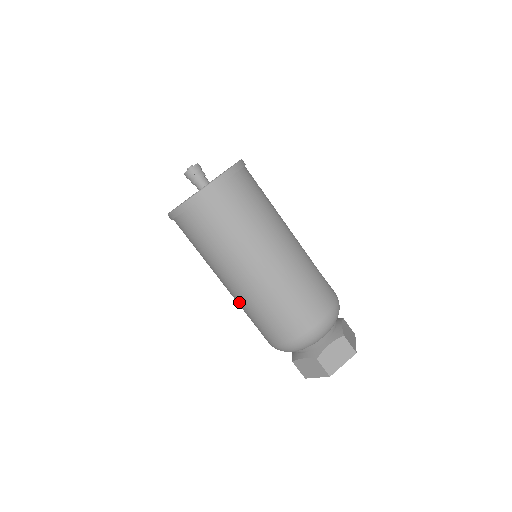
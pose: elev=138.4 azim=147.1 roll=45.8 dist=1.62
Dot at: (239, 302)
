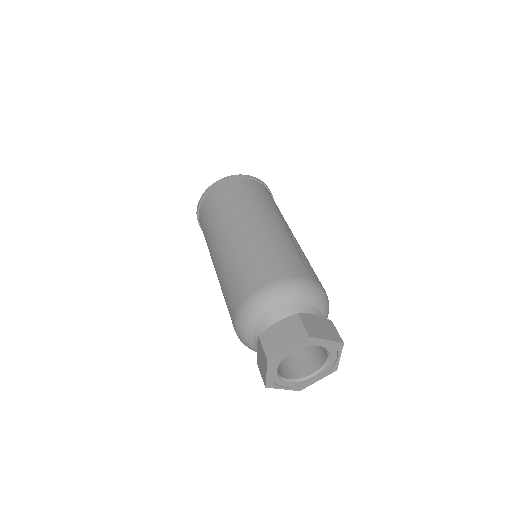
Dot at: occluded
